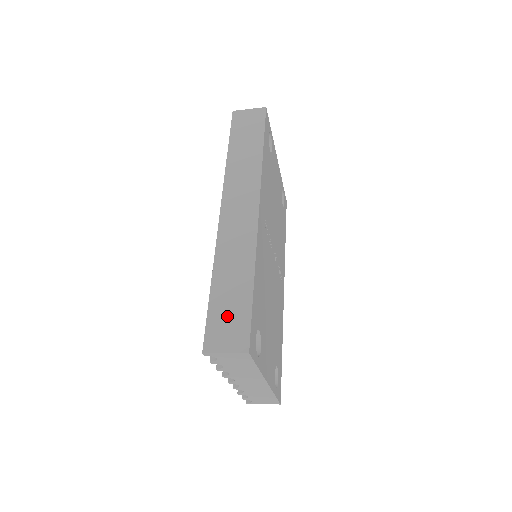
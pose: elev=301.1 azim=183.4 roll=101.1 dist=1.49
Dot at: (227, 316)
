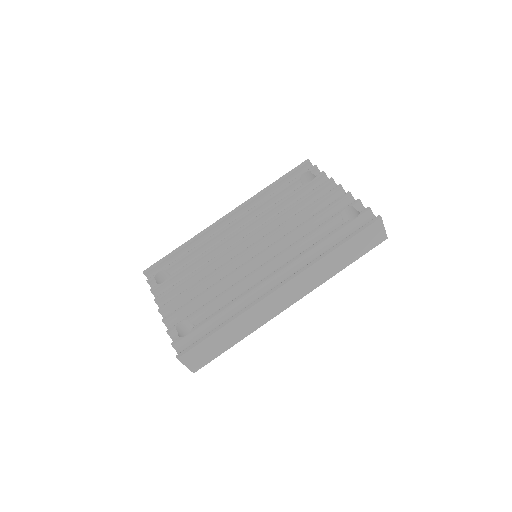
Dot at: (208, 350)
